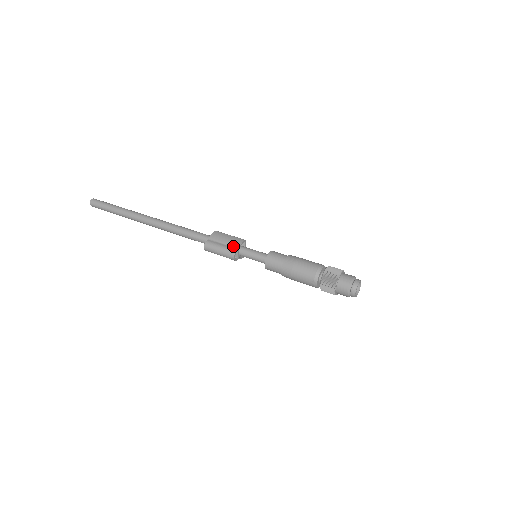
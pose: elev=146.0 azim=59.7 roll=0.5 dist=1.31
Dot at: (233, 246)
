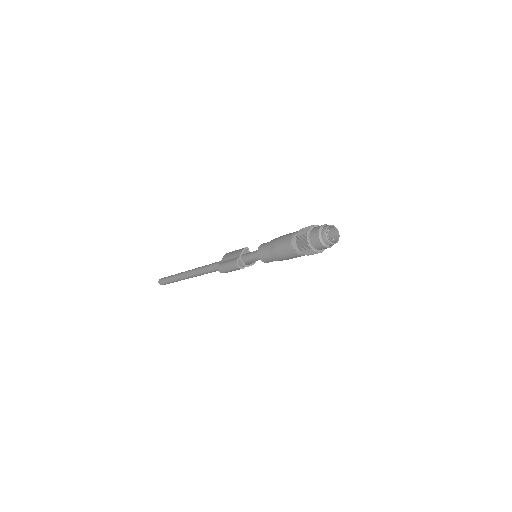
Dot at: (236, 257)
